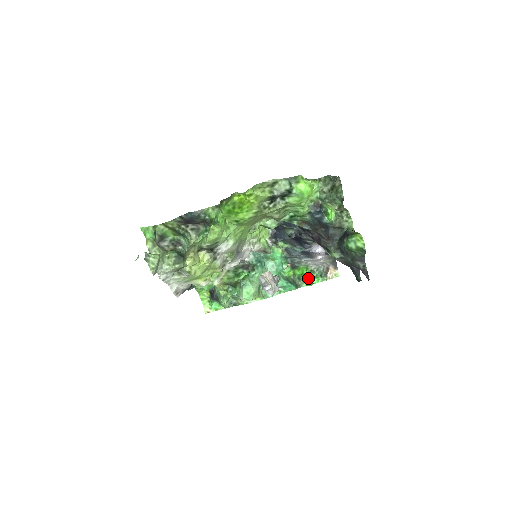
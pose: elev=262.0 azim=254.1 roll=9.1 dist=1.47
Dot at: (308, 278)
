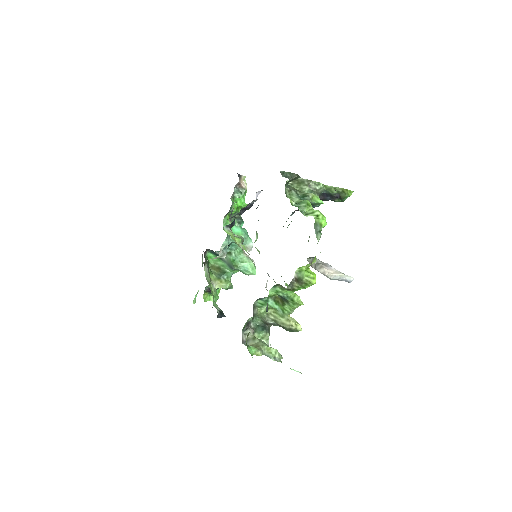
Dot at: (239, 205)
